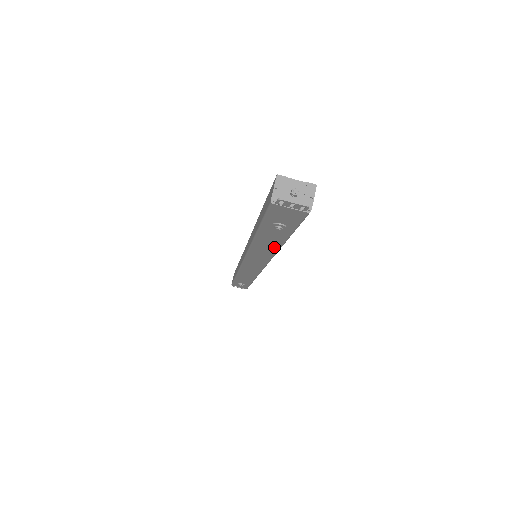
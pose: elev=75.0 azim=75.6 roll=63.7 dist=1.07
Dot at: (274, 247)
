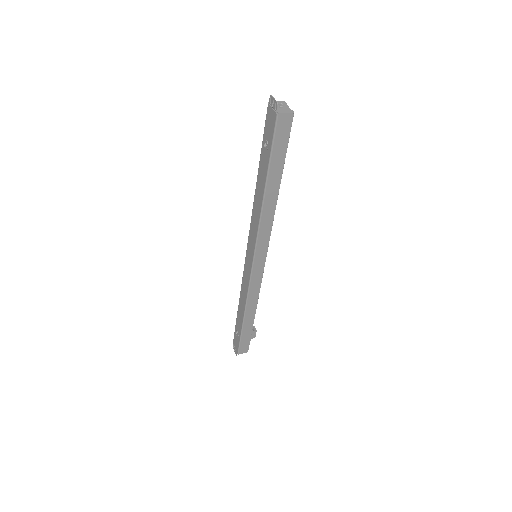
Dot at: (261, 200)
